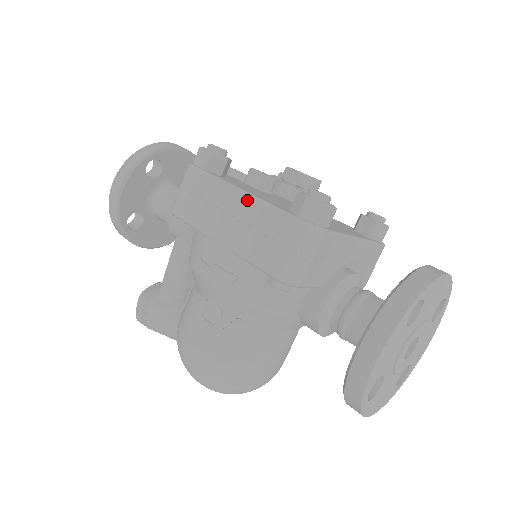
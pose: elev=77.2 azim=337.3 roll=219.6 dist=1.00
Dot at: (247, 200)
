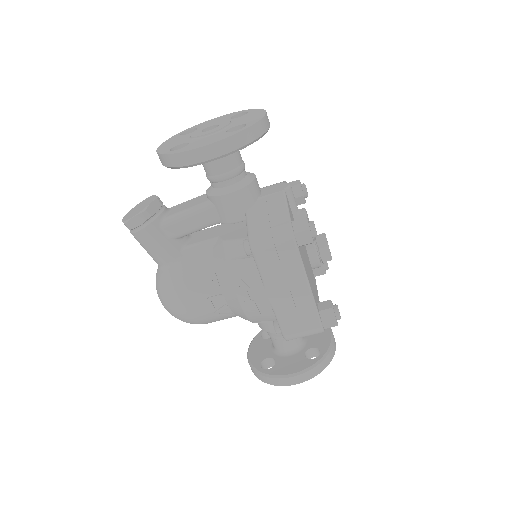
Dot at: (308, 296)
